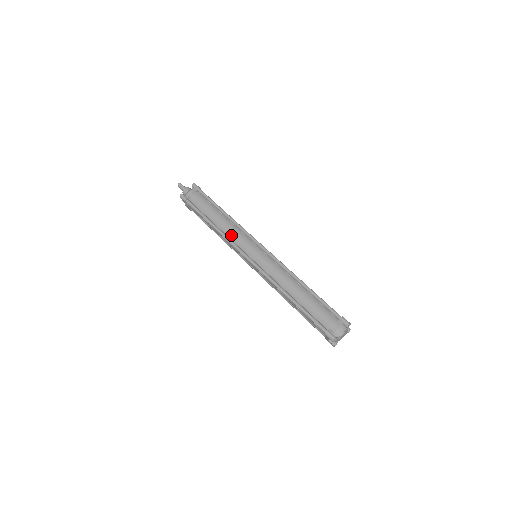
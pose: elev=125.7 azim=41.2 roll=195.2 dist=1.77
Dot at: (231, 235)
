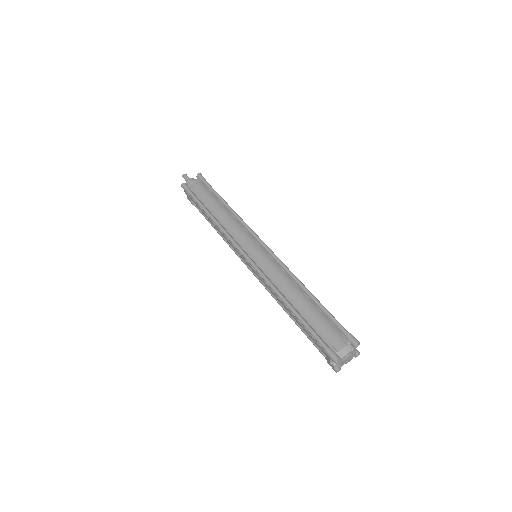
Dot at: (230, 229)
